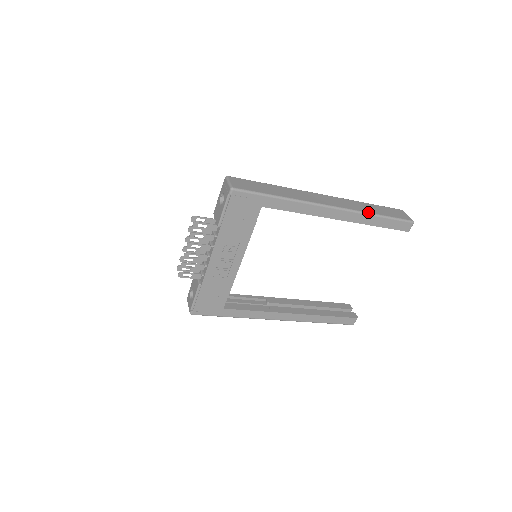
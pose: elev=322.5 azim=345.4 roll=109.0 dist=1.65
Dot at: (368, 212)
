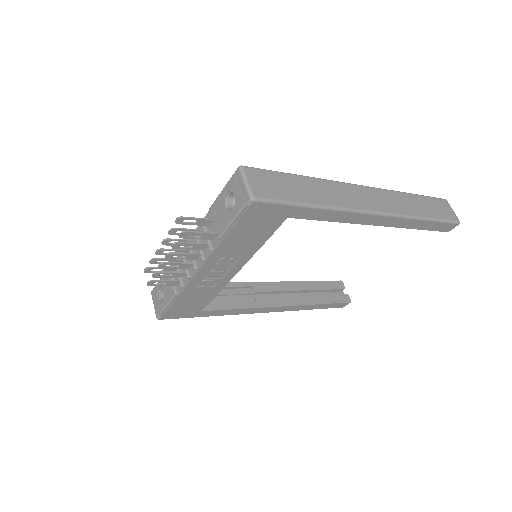
Dot at: (416, 215)
